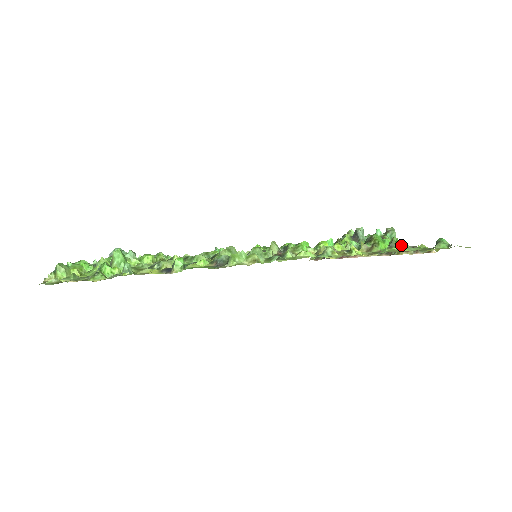
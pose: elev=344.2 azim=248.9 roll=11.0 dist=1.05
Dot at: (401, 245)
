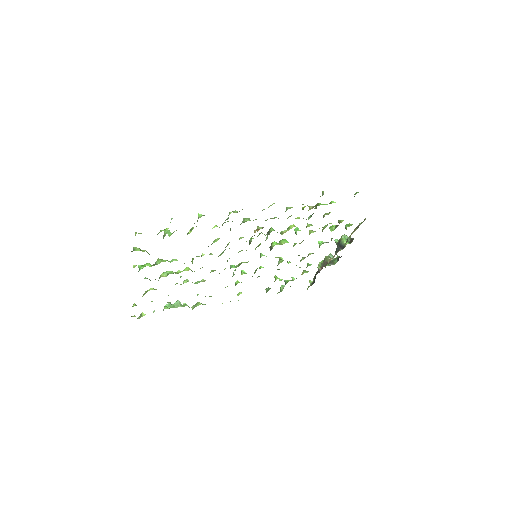
Dot at: (333, 201)
